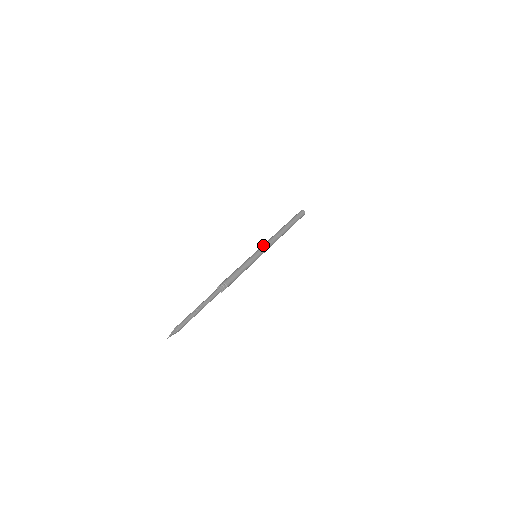
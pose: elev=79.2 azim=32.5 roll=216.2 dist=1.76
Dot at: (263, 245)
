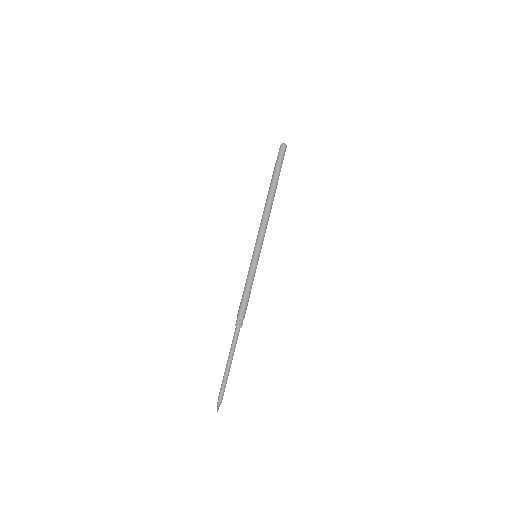
Dot at: occluded
